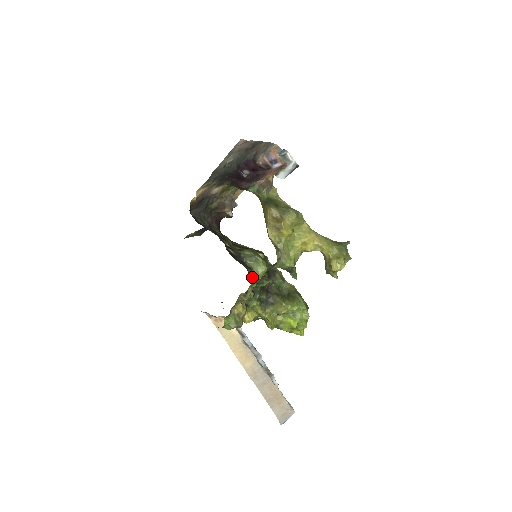
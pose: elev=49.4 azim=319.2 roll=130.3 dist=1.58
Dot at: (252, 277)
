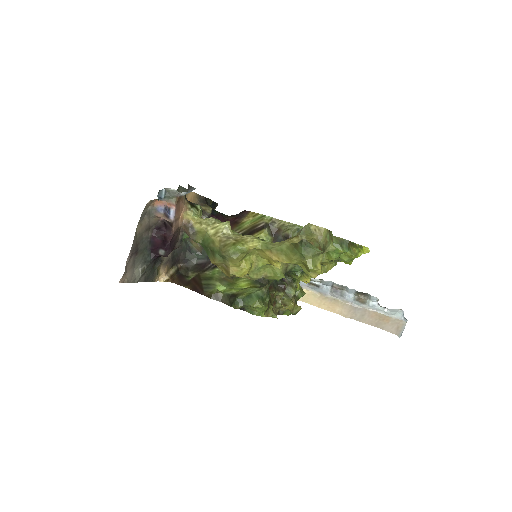
Dot at: occluded
